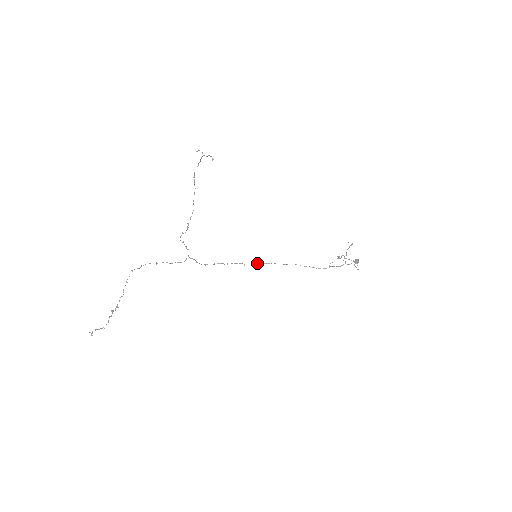
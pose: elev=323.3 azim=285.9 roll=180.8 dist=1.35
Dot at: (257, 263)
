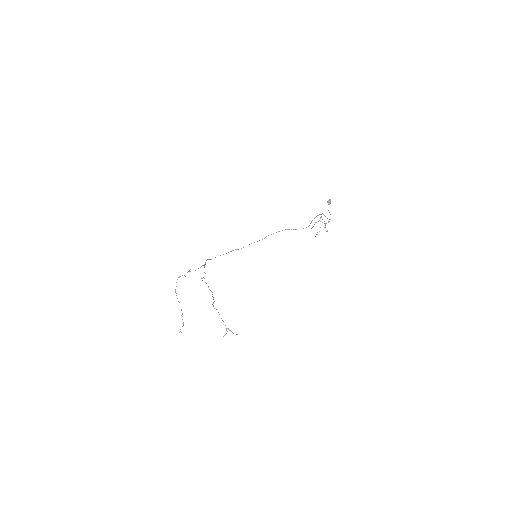
Dot at: occluded
